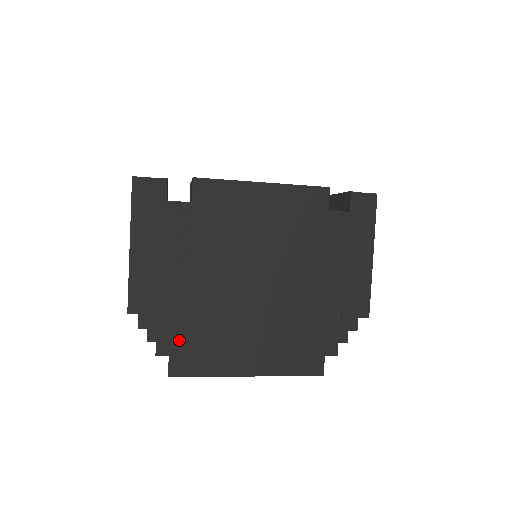
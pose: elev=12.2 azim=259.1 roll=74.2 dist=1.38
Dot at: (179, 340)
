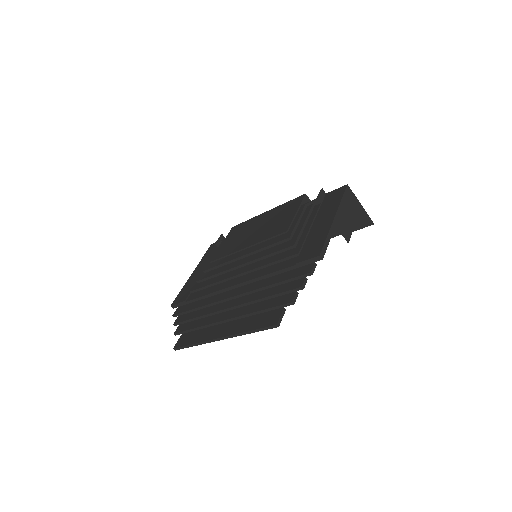
Dot at: (189, 319)
